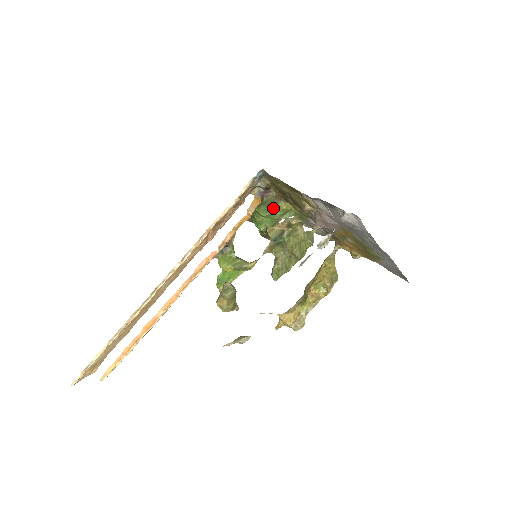
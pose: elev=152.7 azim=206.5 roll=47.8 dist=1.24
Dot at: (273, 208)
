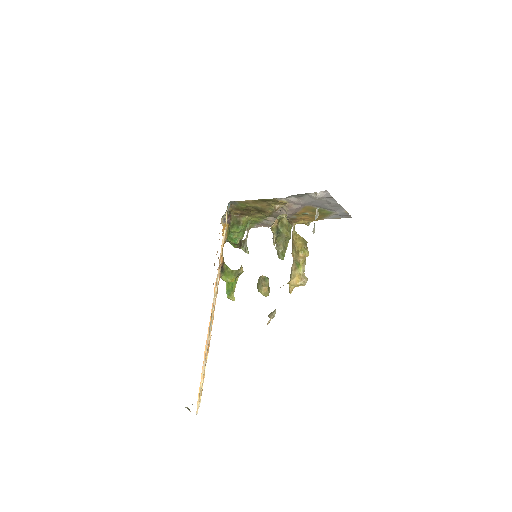
Dot at: (241, 224)
